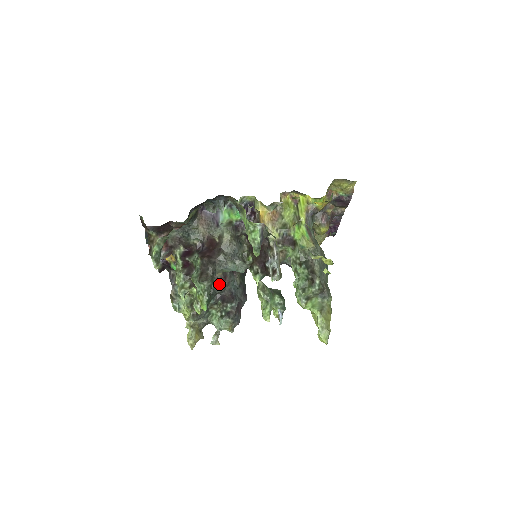
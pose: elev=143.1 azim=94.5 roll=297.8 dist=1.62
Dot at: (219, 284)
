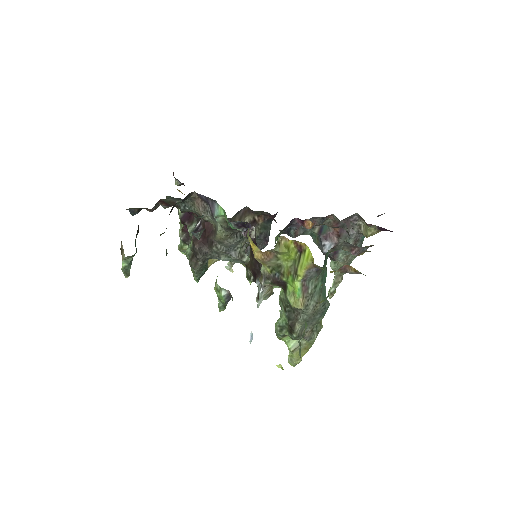
Dot at: occluded
